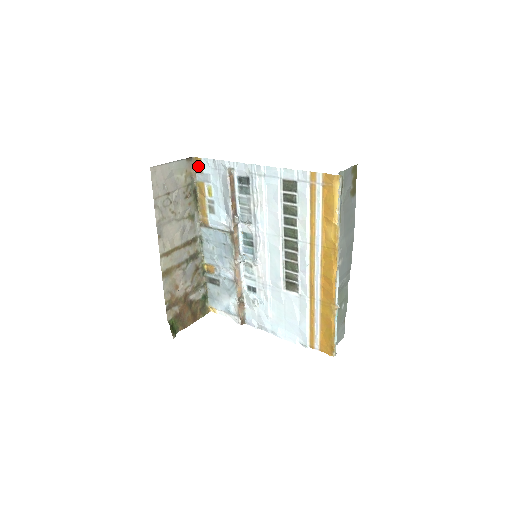
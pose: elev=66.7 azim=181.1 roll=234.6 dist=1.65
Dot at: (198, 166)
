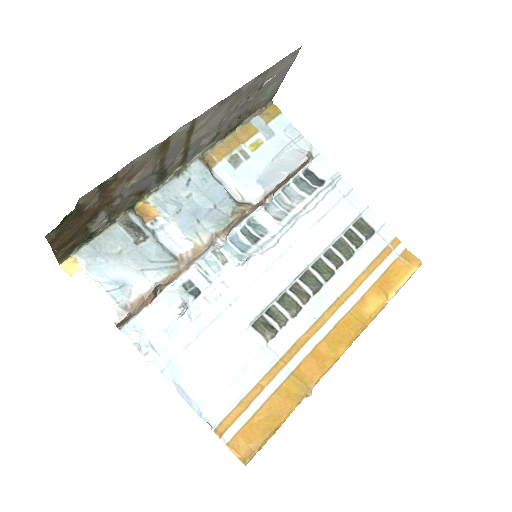
Dot at: (269, 113)
